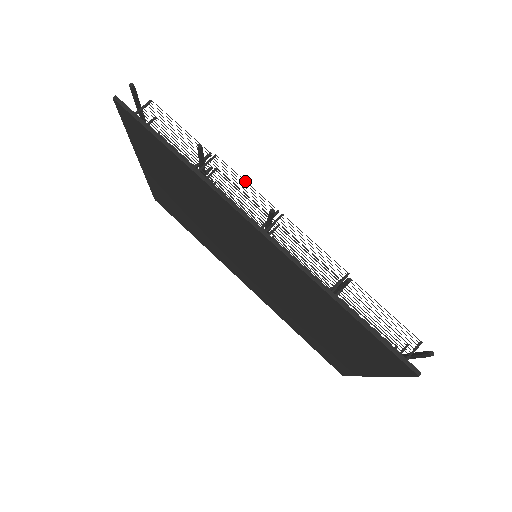
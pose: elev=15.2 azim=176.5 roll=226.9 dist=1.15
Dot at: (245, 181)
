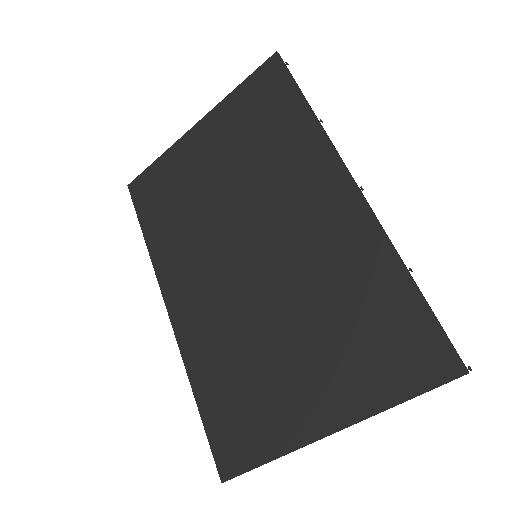
Dot at: occluded
